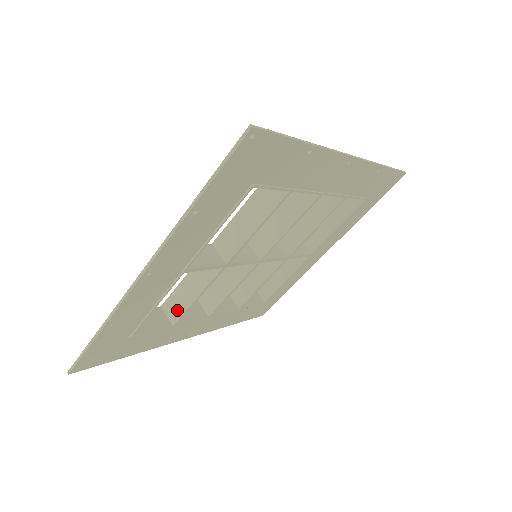
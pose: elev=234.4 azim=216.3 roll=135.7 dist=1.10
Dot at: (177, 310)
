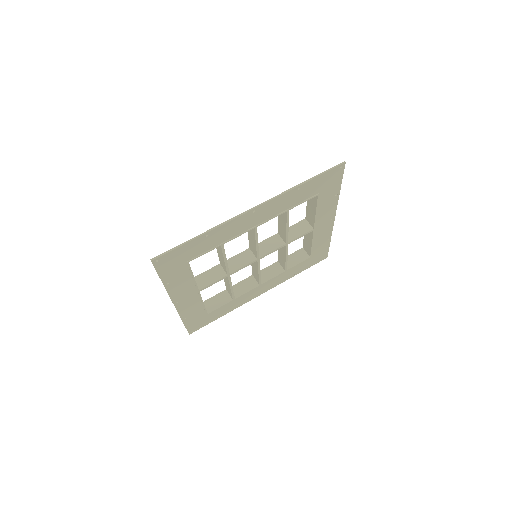
Dot at: (230, 293)
